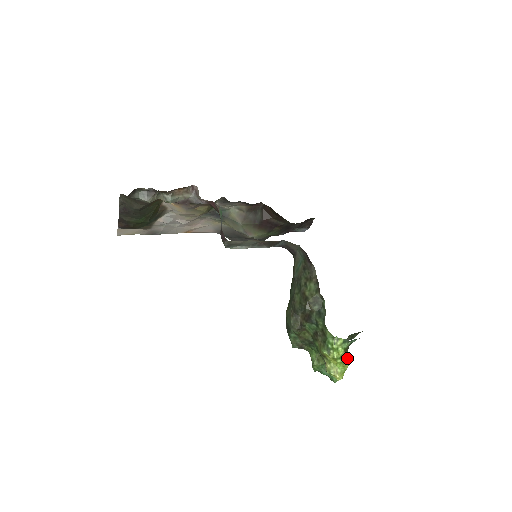
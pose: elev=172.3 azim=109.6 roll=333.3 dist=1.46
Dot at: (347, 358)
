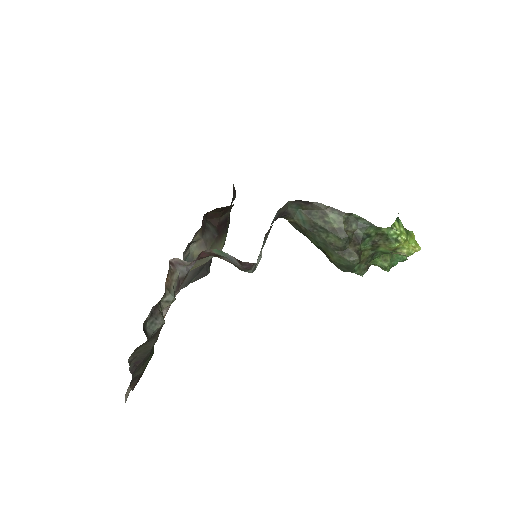
Dot at: (407, 230)
